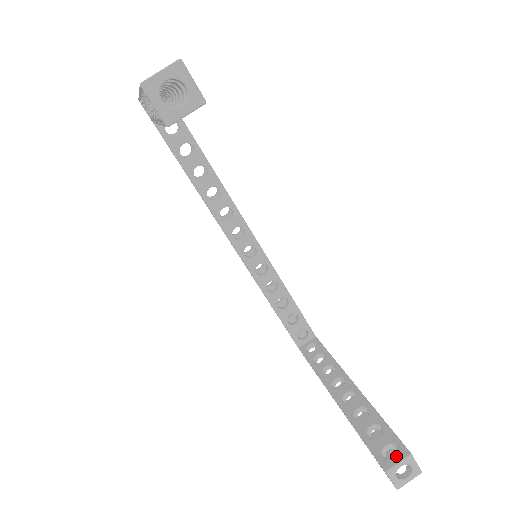
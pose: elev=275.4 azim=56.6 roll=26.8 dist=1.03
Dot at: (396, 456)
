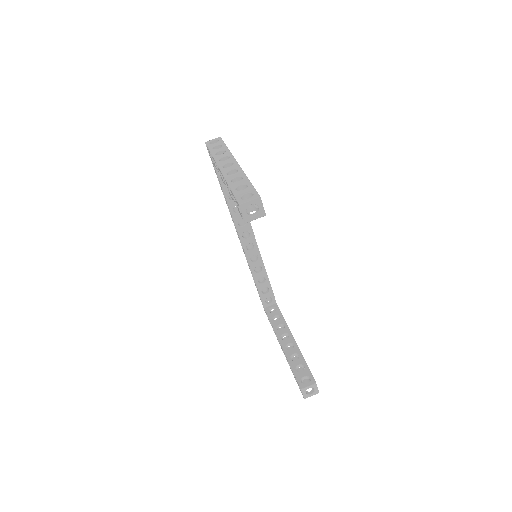
Dot at: occluded
